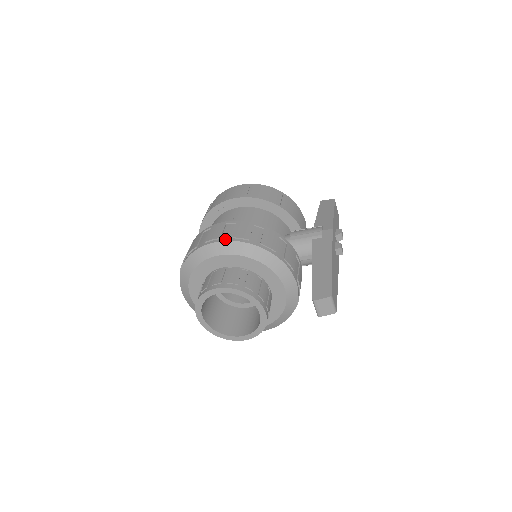
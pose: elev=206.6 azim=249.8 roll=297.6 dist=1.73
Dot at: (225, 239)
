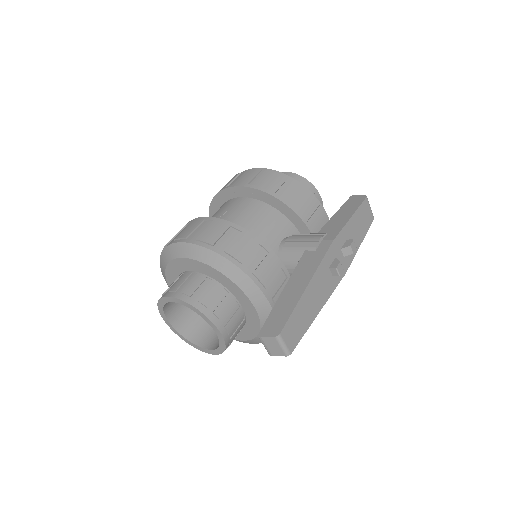
Dot at: (189, 240)
